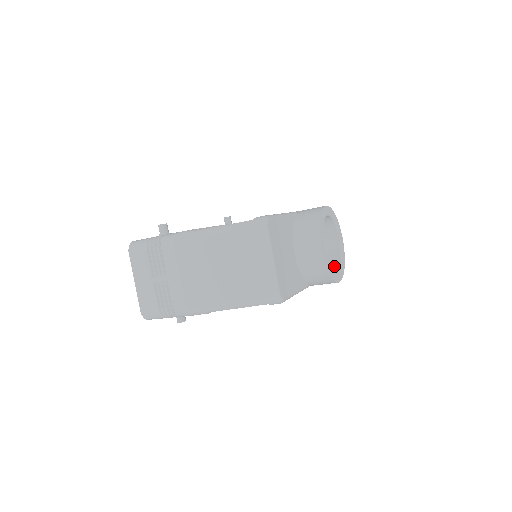
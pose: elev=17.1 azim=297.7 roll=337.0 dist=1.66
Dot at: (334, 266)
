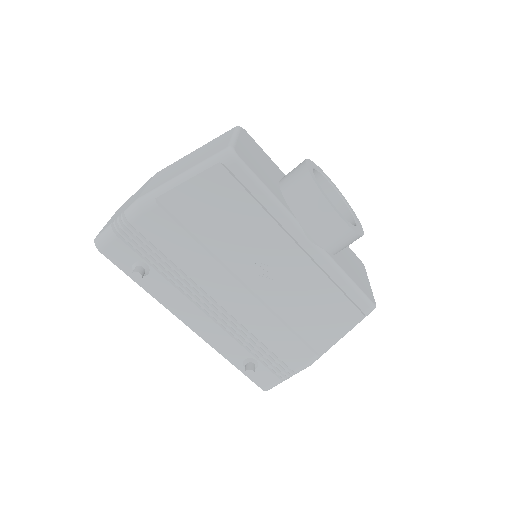
Dot at: occluded
